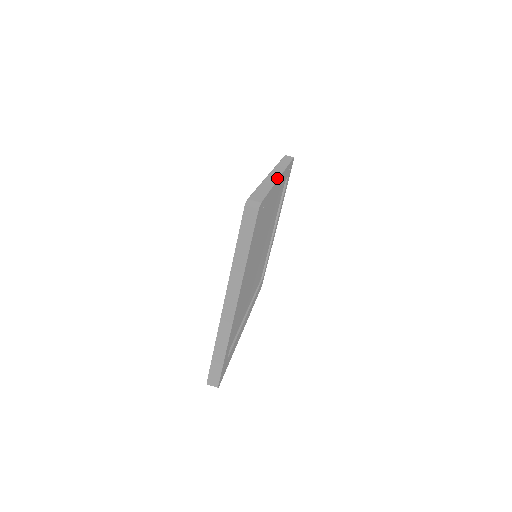
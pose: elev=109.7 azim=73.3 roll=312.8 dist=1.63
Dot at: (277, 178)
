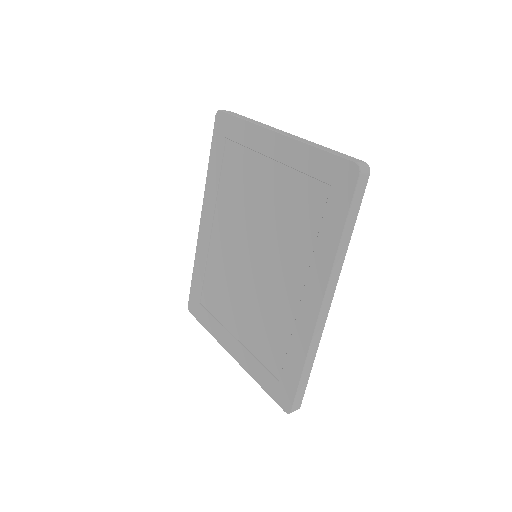
Dot at: occluded
